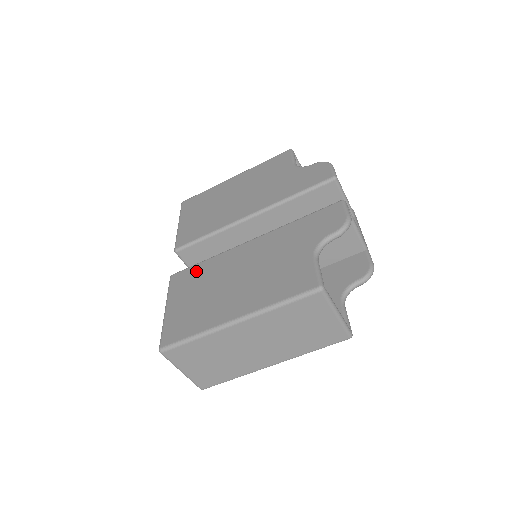
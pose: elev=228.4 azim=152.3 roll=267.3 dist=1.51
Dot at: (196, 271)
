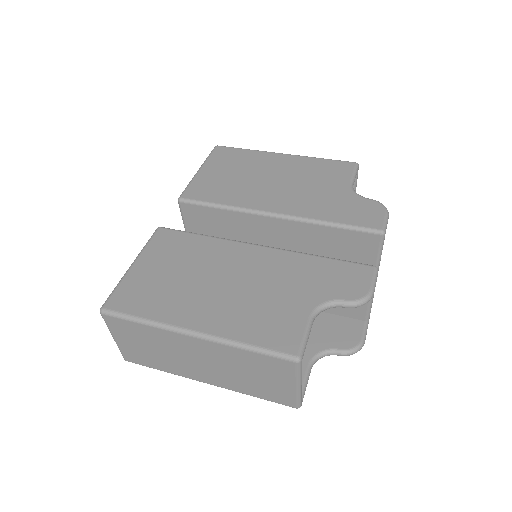
Dot at: (186, 241)
